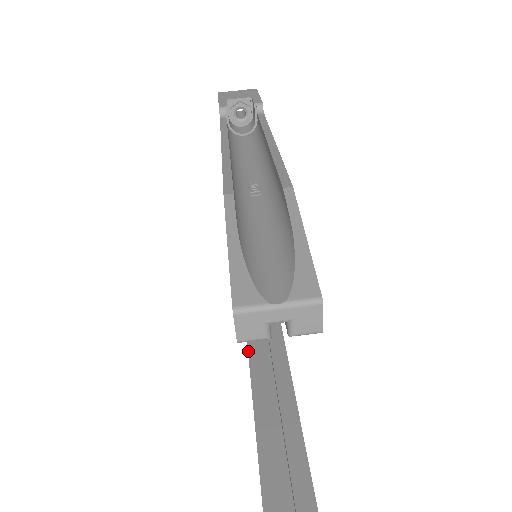
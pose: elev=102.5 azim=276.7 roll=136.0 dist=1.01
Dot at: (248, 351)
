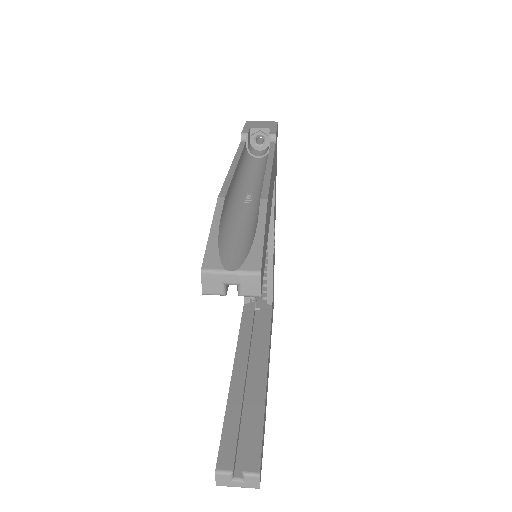
Dot at: (239, 334)
